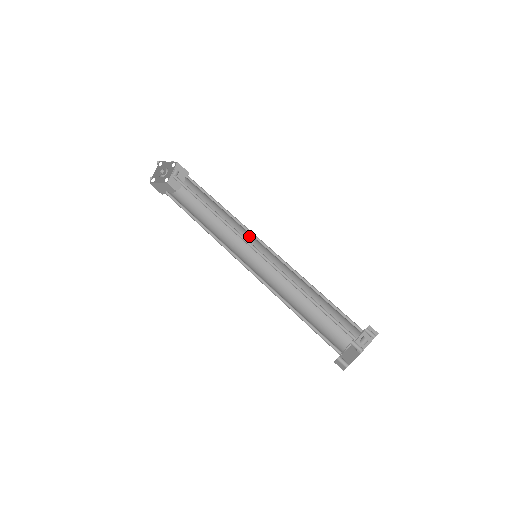
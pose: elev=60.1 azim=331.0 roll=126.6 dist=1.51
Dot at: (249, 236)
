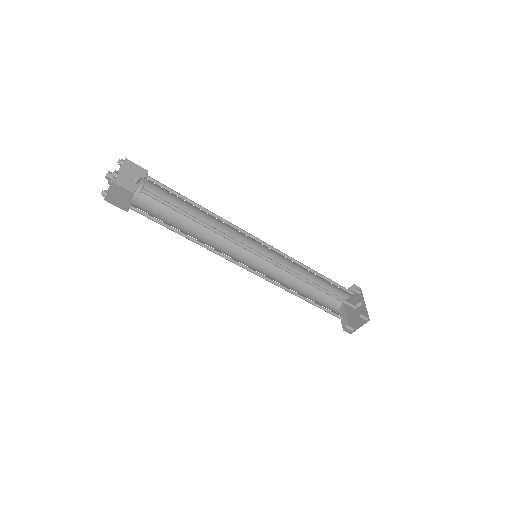
Dot at: (241, 234)
